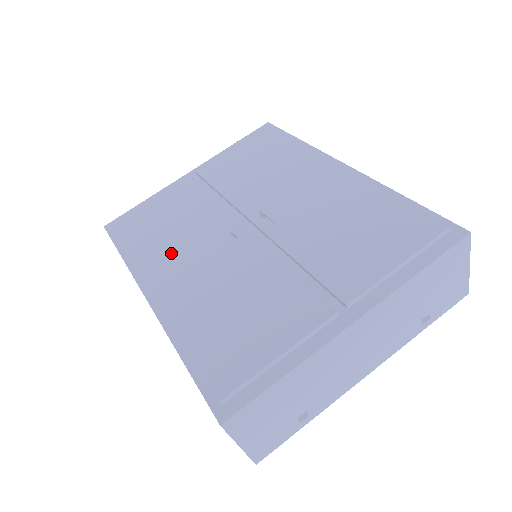
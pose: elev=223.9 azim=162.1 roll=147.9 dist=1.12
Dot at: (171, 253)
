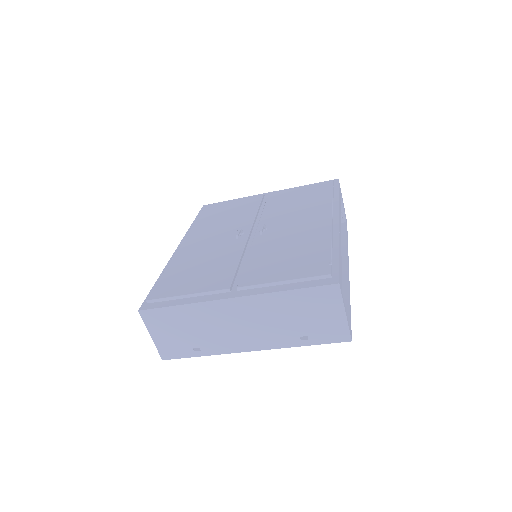
Dot at: (208, 230)
